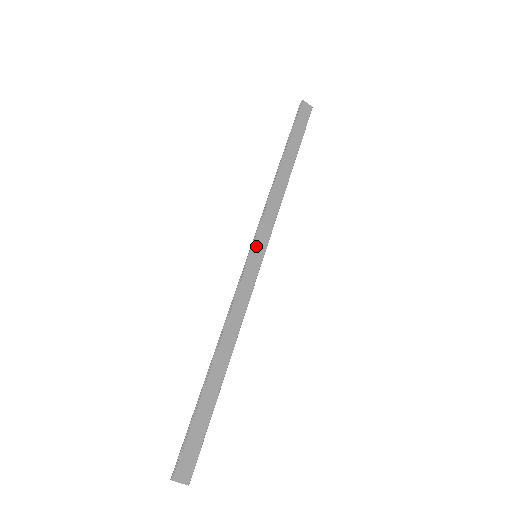
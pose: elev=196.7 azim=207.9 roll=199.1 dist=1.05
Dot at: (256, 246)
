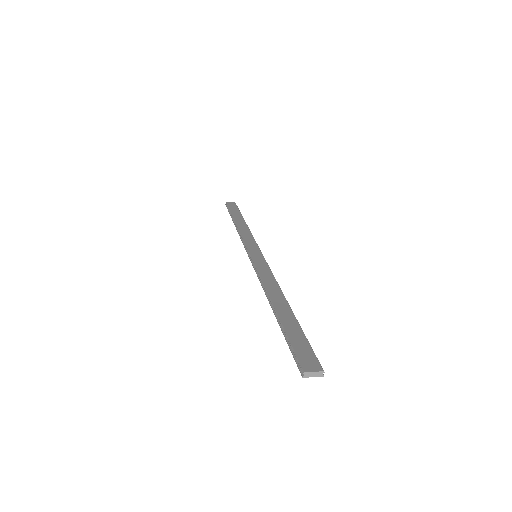
Dot at: (251, 251)
